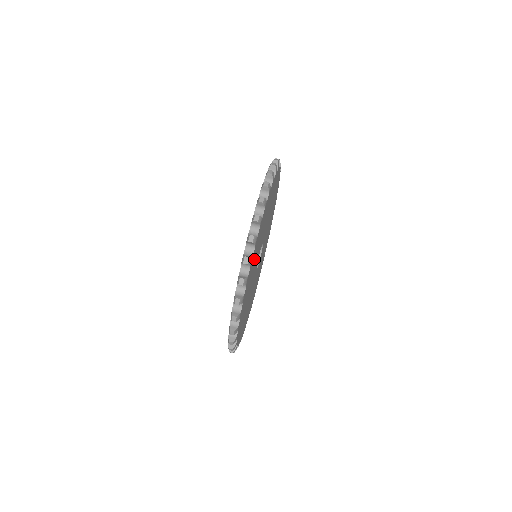
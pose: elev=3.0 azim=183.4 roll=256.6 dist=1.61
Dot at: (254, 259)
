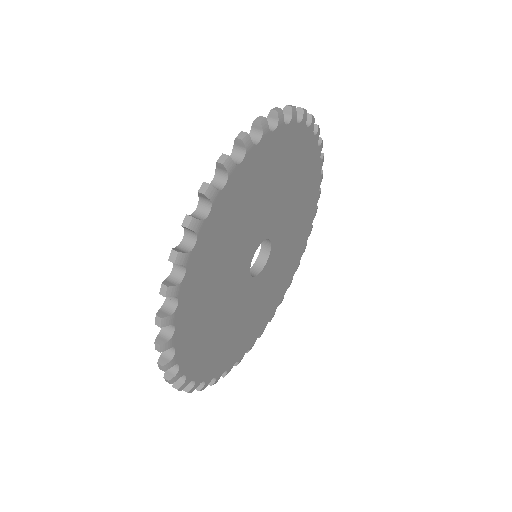
Dot at: (232, 219)
